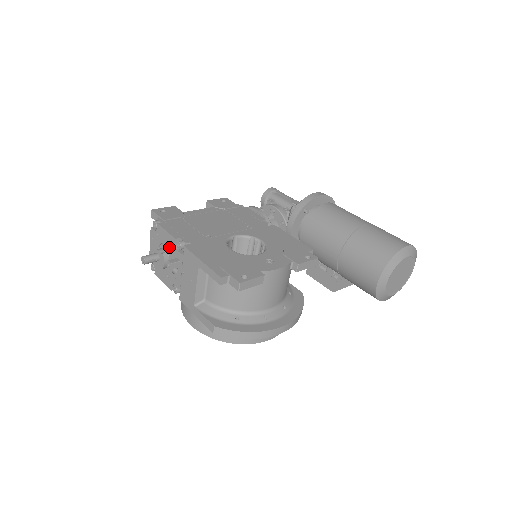
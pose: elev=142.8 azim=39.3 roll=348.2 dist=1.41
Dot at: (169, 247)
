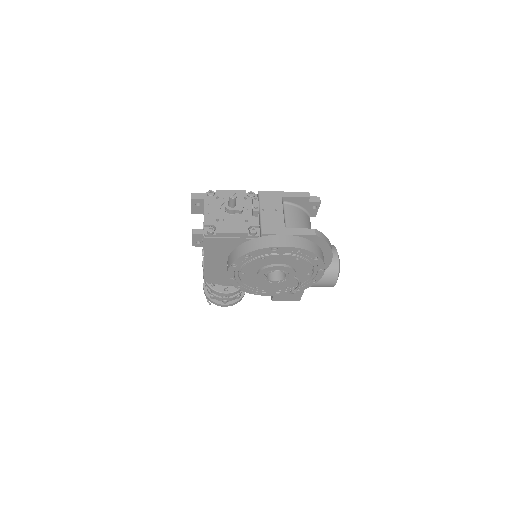
Dot at: occluded
